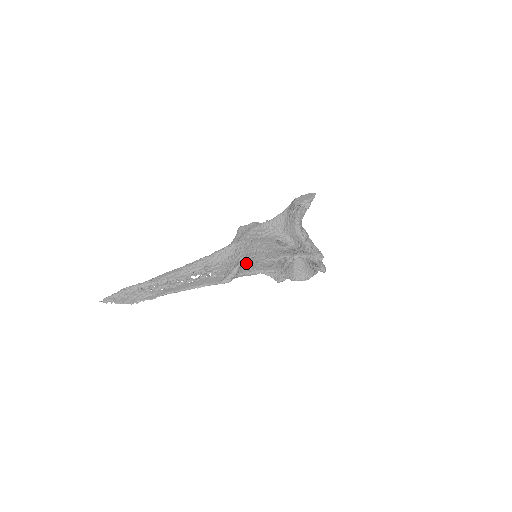
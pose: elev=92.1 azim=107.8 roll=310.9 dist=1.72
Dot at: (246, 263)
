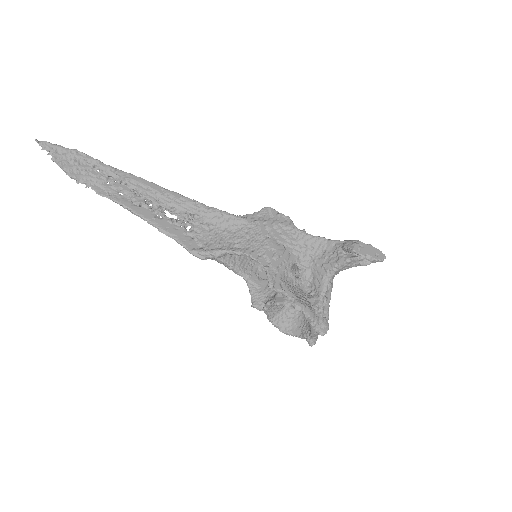
Dot at: occluded
